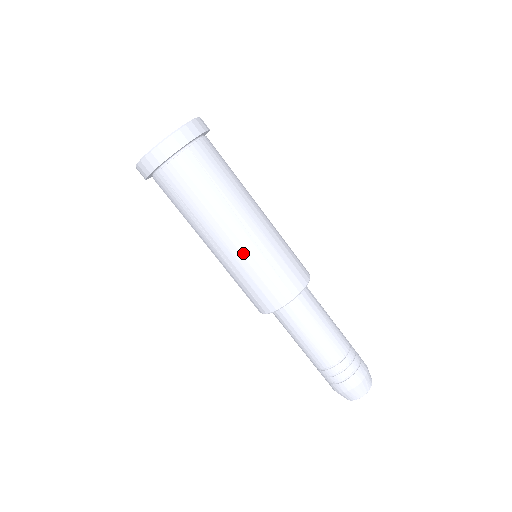
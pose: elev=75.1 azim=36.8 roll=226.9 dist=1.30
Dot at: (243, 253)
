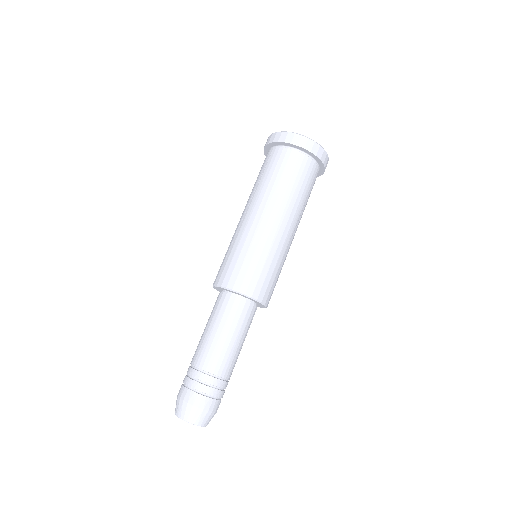
Dot at: (251, 232)
